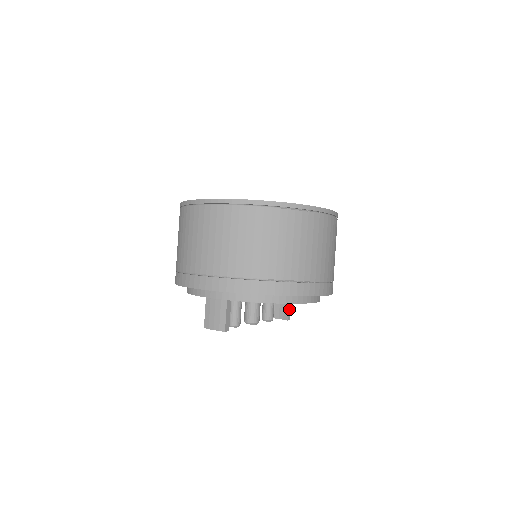
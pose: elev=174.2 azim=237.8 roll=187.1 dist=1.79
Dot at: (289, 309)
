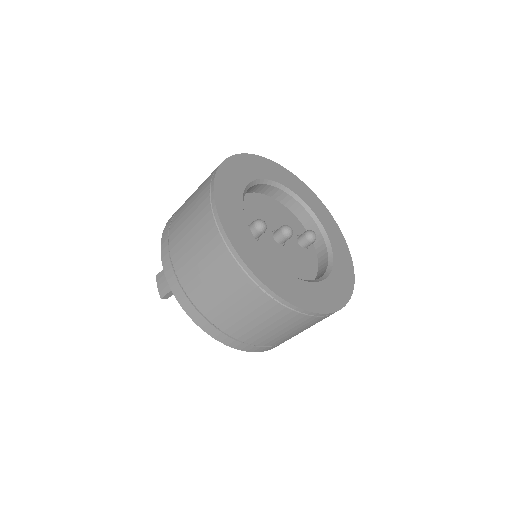
Dot at: occluded
